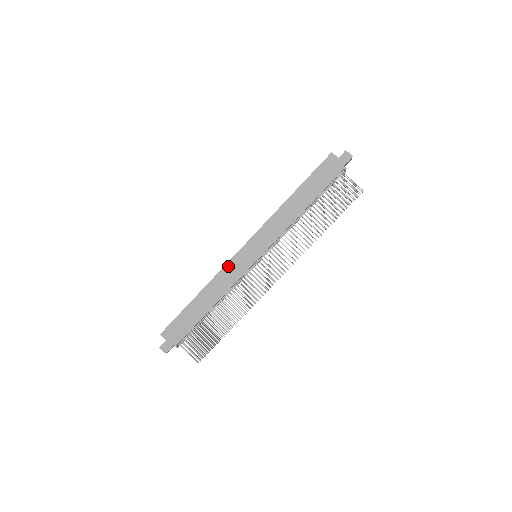
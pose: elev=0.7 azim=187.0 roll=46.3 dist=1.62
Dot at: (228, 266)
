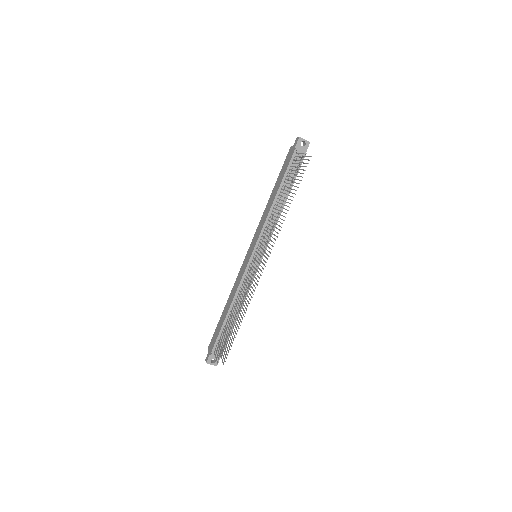
Dot at: (239, 272)
